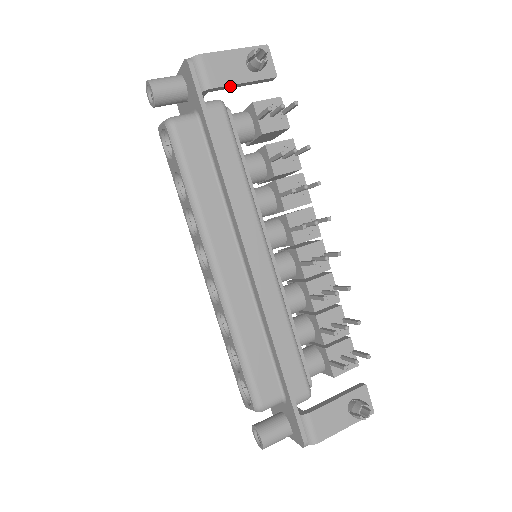
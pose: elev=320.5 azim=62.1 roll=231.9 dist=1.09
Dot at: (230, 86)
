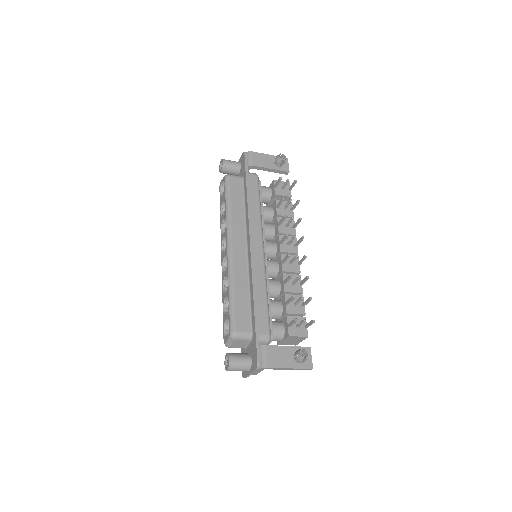
Dot at: (263, 168)
